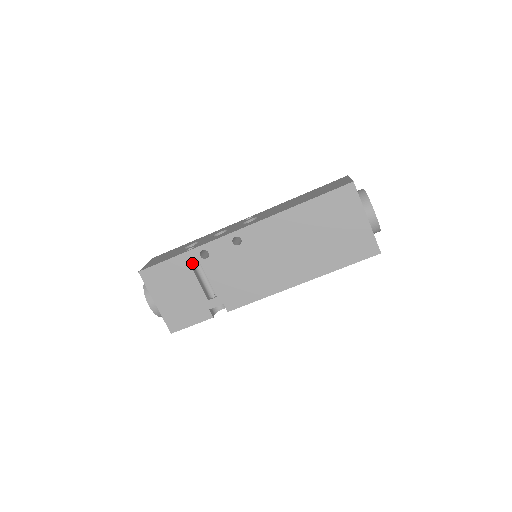
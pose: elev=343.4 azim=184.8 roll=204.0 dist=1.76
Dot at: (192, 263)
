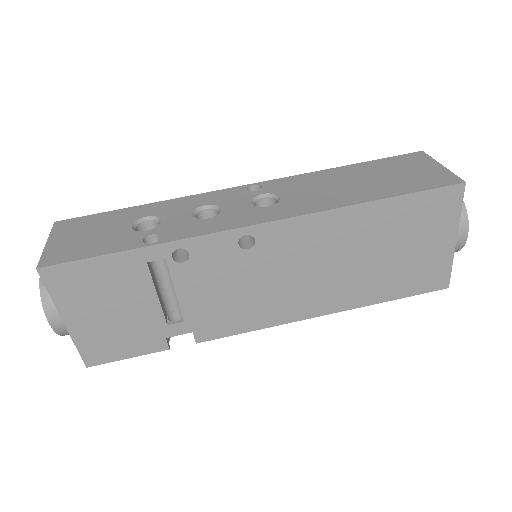
Dot at: (149, 262)
